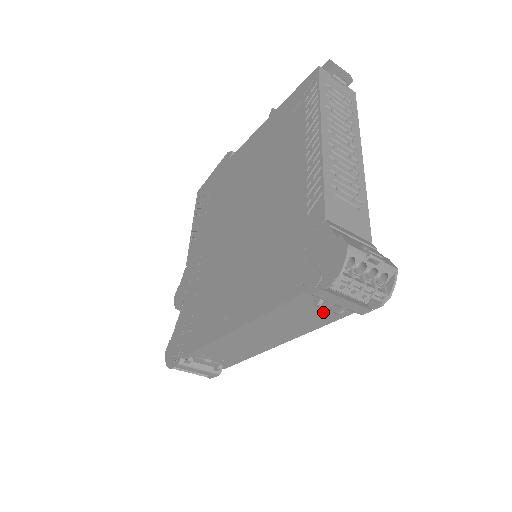
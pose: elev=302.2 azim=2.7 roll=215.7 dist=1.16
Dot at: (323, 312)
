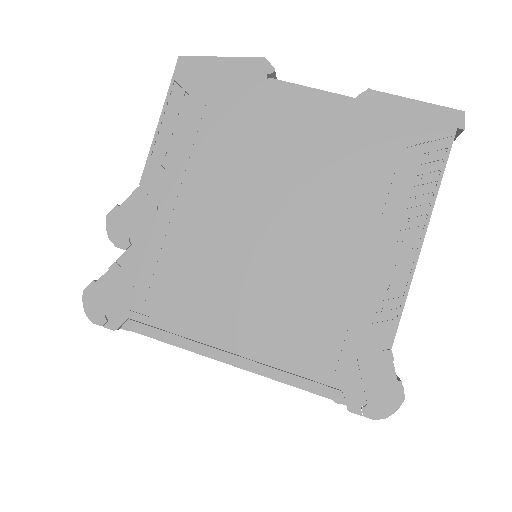
Dot at: occluded
